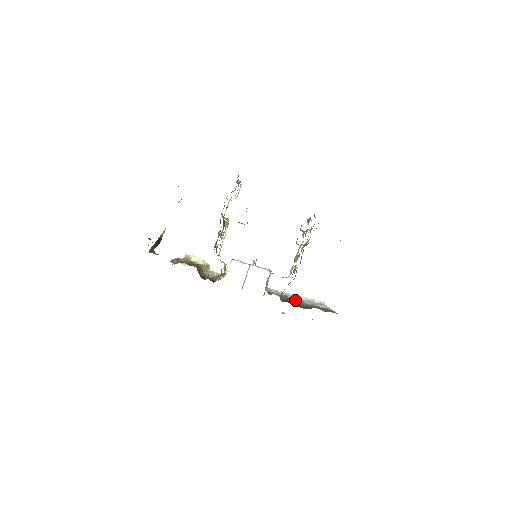
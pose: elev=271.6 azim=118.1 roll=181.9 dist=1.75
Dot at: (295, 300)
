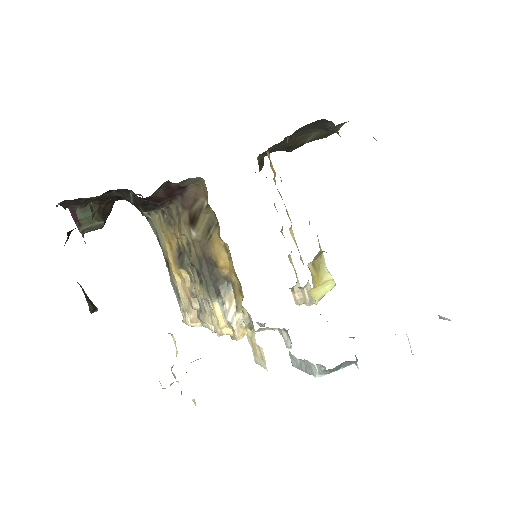
Dot at: occluded
